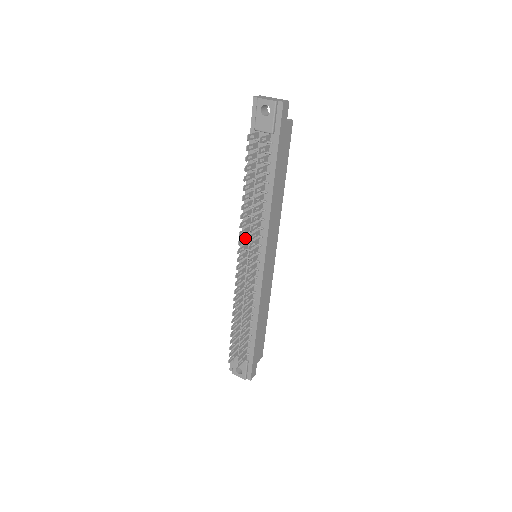
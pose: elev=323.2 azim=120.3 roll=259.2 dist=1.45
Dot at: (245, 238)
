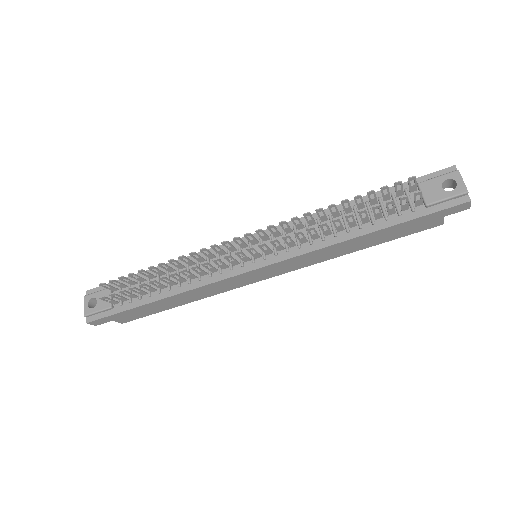
Dot at: (277, 232)
